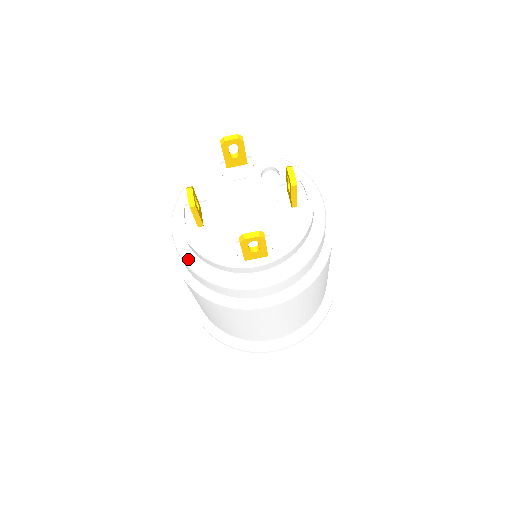
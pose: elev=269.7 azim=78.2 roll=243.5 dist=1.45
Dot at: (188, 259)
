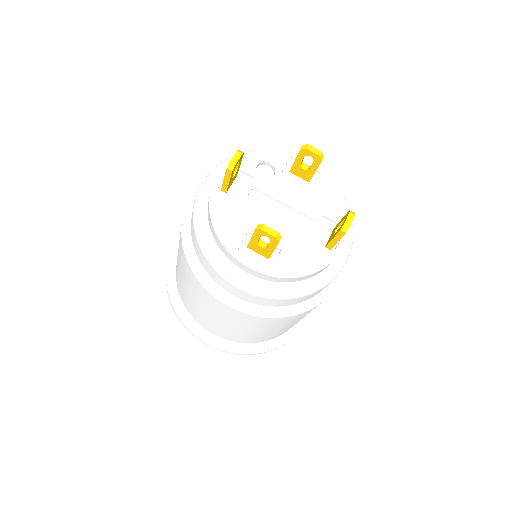
Dot at: (284, 292)
